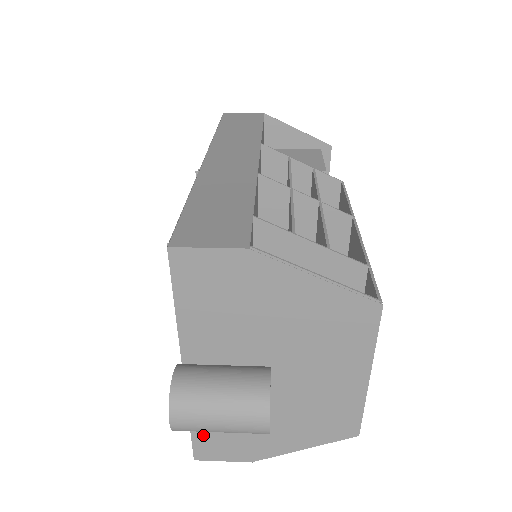
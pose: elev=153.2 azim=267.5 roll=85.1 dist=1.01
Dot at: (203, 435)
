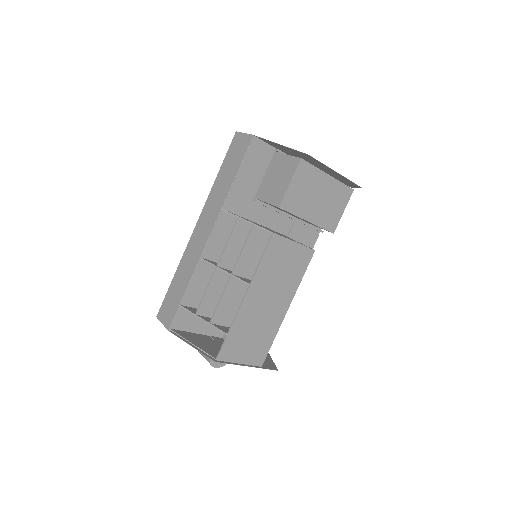
Dot at: occluded
